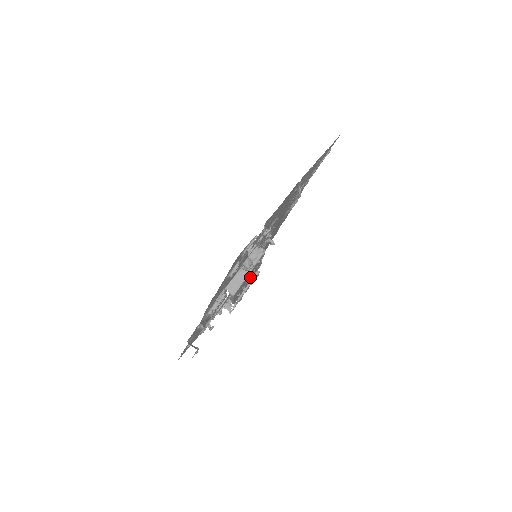
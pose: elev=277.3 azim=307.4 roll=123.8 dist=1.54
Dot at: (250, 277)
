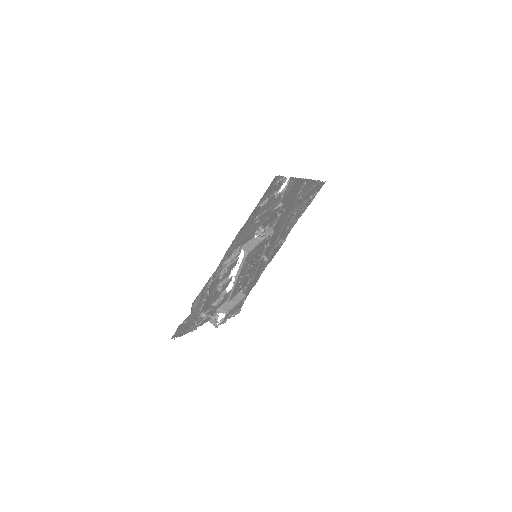
Dot at: (250, 271)
